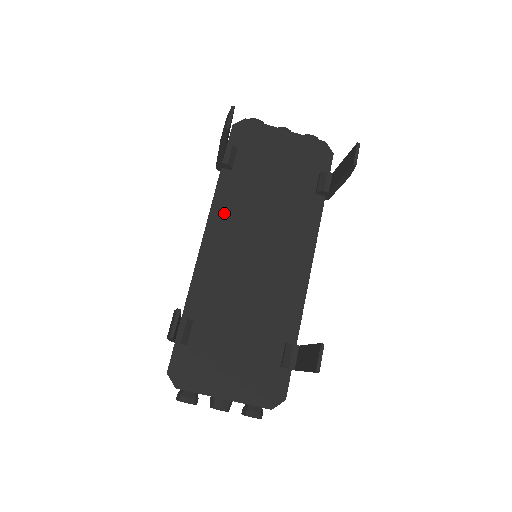
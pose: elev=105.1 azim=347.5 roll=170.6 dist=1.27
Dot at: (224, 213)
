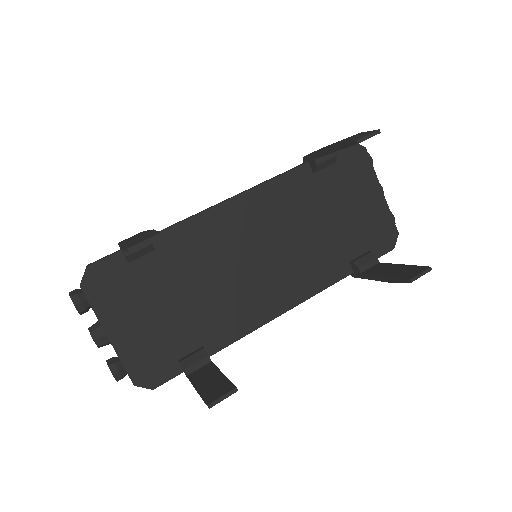
Dot at: (271, 197)
